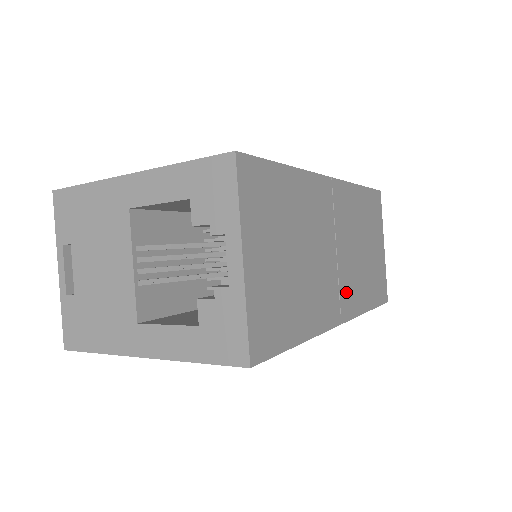
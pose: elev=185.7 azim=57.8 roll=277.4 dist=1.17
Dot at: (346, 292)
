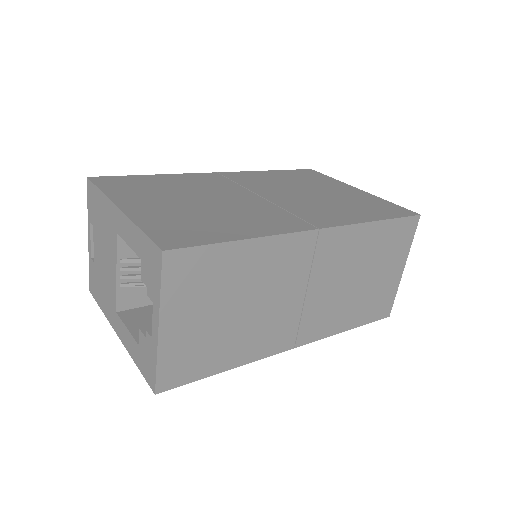
Dot at: (312, 322)
